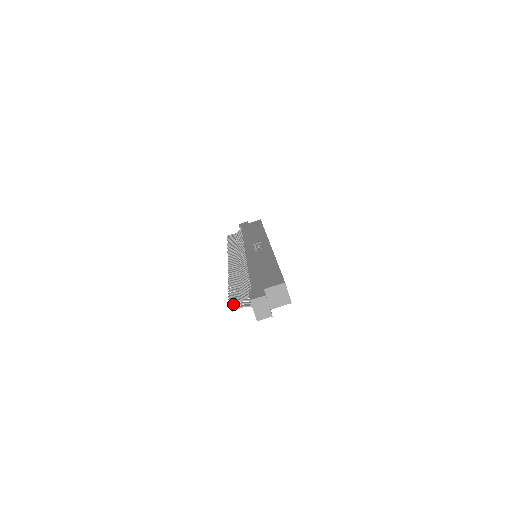
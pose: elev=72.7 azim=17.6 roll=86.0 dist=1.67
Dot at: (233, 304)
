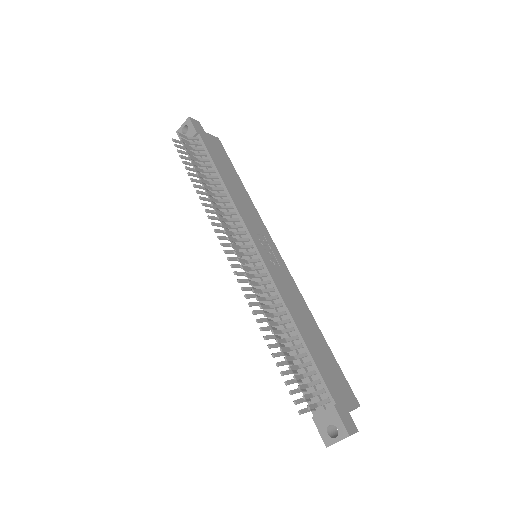
Dot at: occluded
